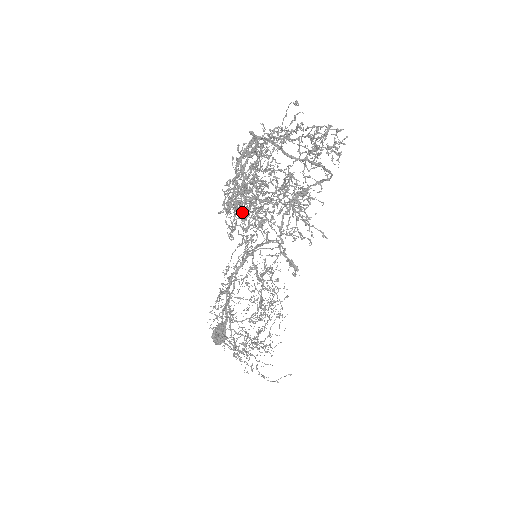
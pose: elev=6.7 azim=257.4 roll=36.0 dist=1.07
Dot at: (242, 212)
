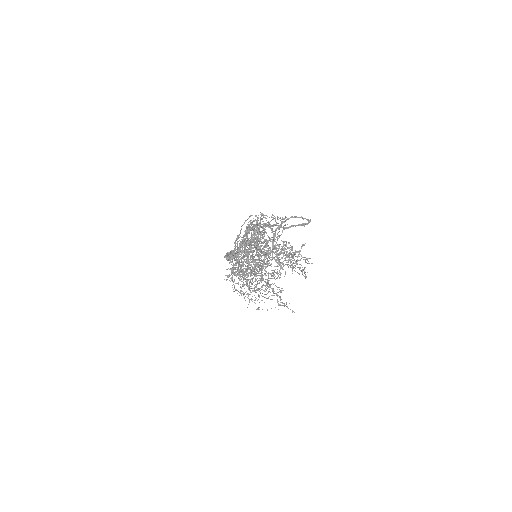
Dot at: occluded
